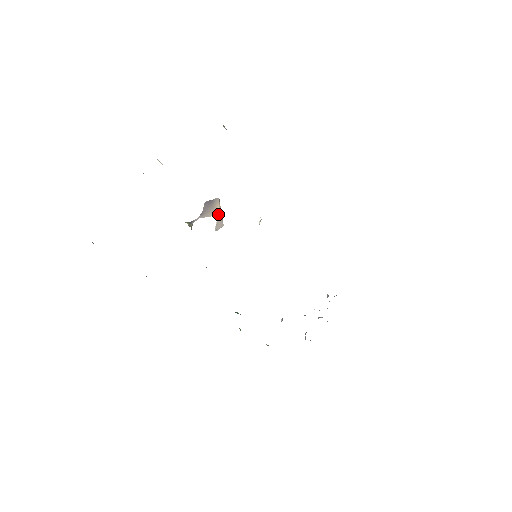
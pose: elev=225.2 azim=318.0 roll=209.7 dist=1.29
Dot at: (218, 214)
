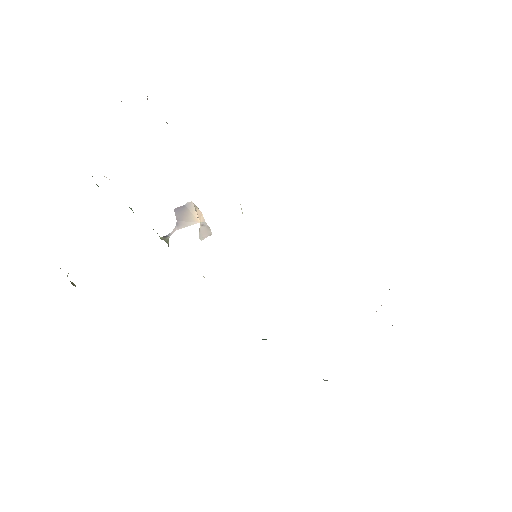
Dot at: (200, 221)
